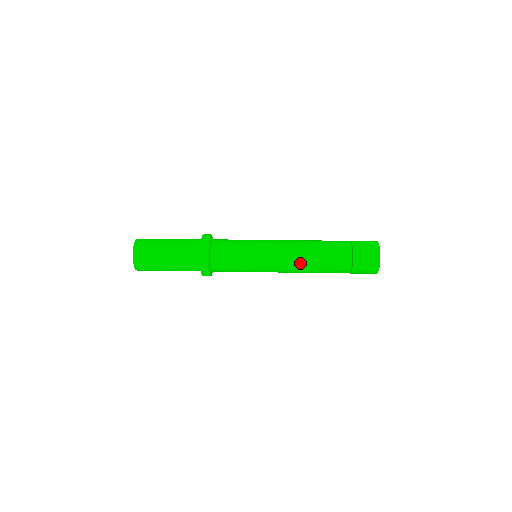
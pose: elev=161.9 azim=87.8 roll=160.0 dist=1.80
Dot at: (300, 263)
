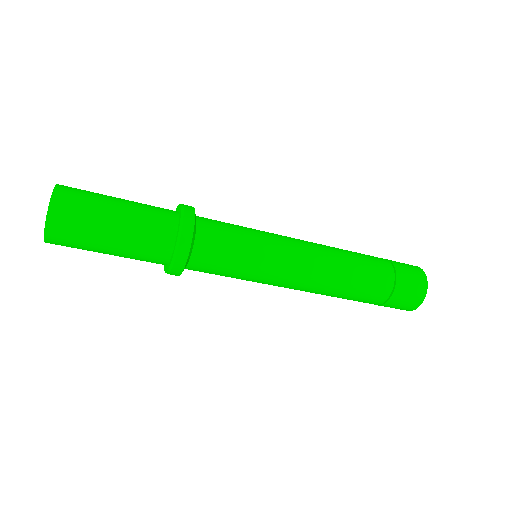
Dot at: (324, 283)
